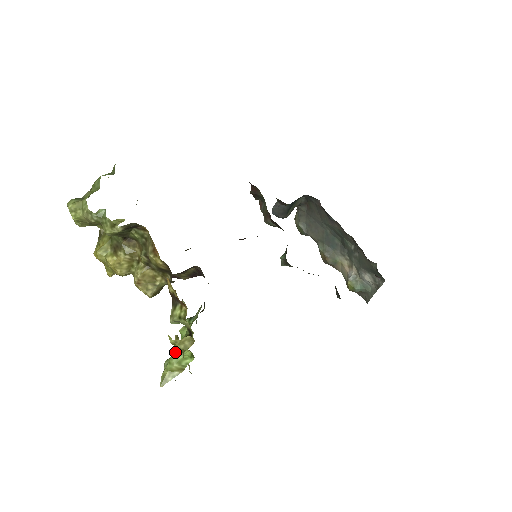
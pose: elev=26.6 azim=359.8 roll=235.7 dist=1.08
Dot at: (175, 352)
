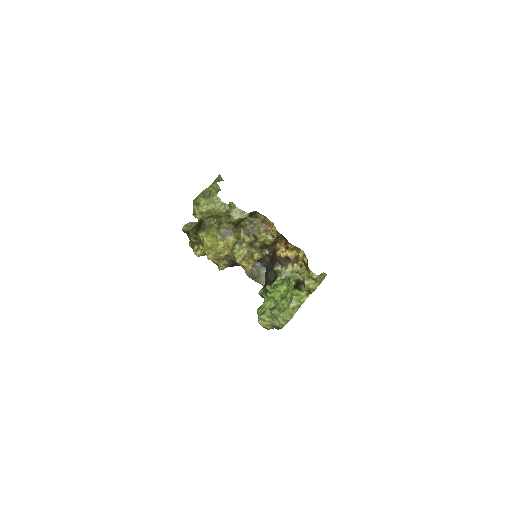
Dot at: (295, 295)
